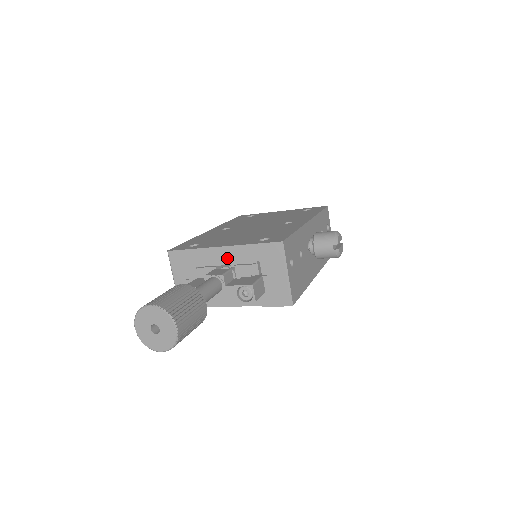
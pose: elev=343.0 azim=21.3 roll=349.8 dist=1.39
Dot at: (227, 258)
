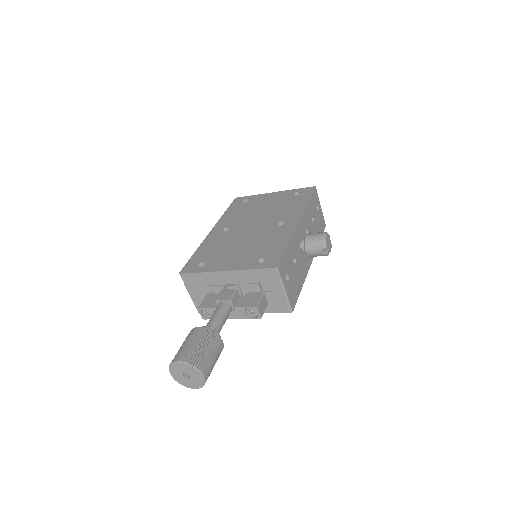
Dot at: (232, 279)
